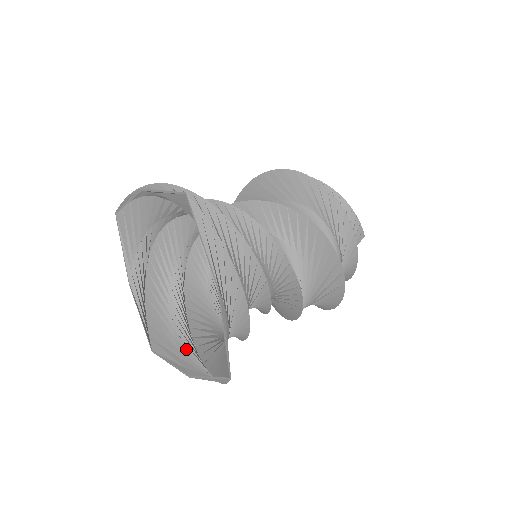
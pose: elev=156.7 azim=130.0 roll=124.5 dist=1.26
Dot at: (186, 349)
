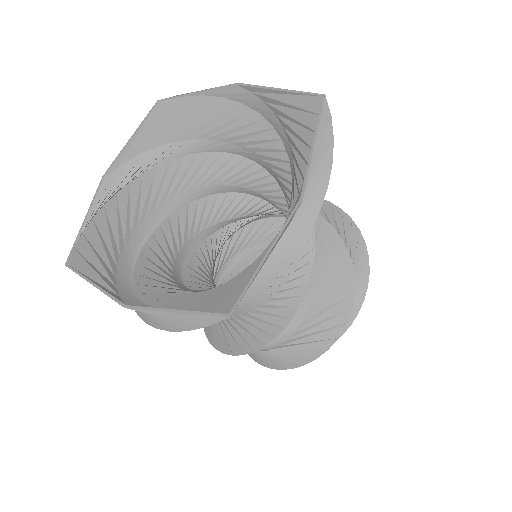
Dot at: (127, 283)
